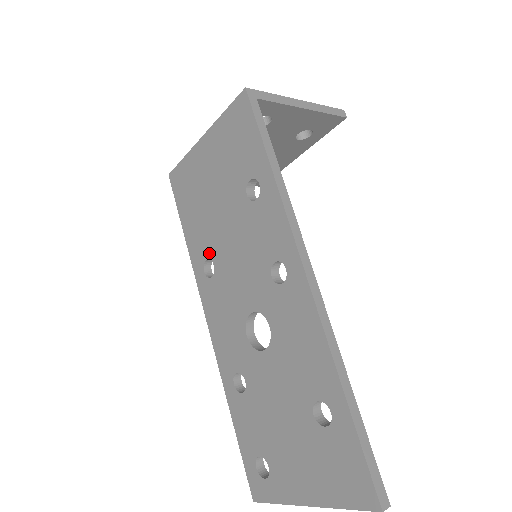
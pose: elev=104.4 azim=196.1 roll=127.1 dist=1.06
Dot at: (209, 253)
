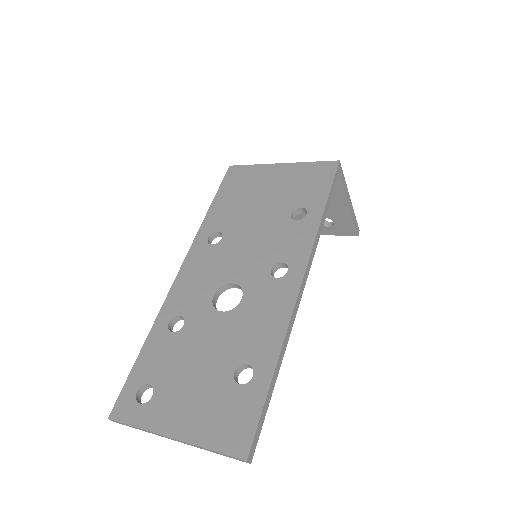
Dot at: (225, 229)
